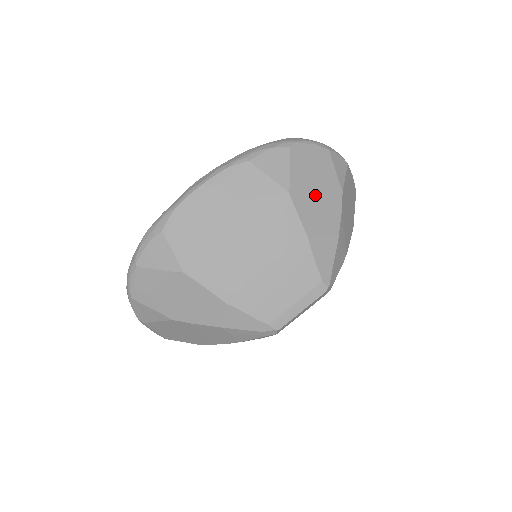
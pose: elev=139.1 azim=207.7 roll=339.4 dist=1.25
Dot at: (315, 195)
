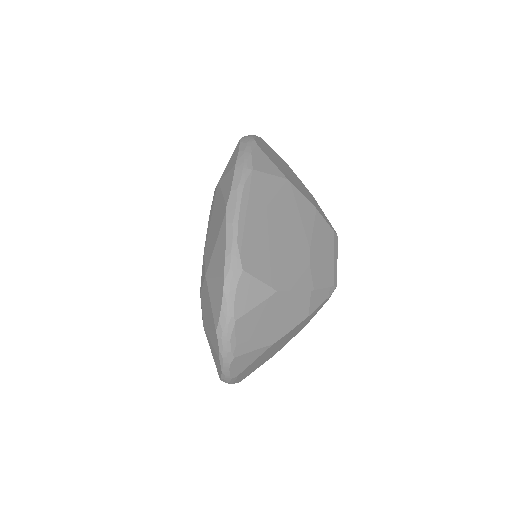
Dot at: (289, 174)
